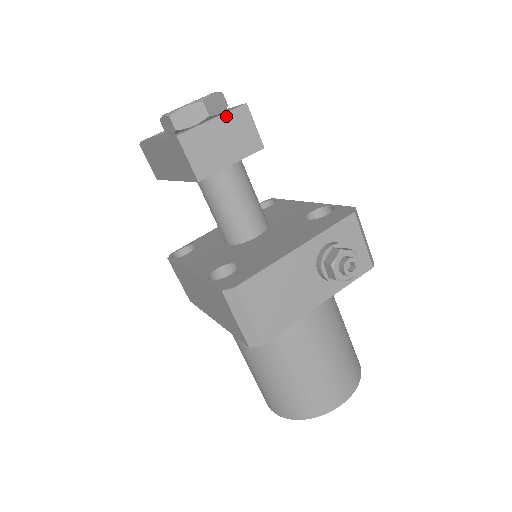
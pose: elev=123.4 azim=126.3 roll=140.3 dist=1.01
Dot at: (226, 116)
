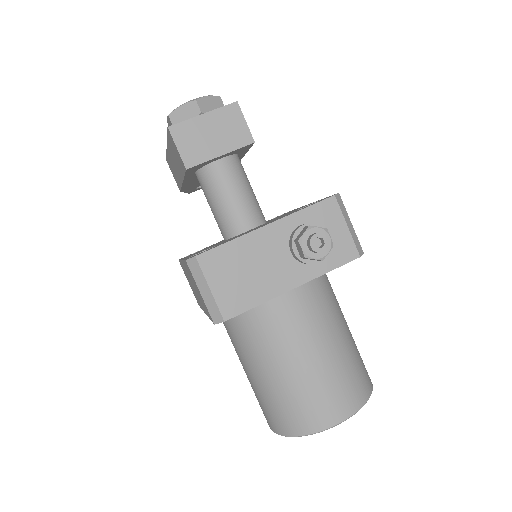
Dot at: (216, 112)
